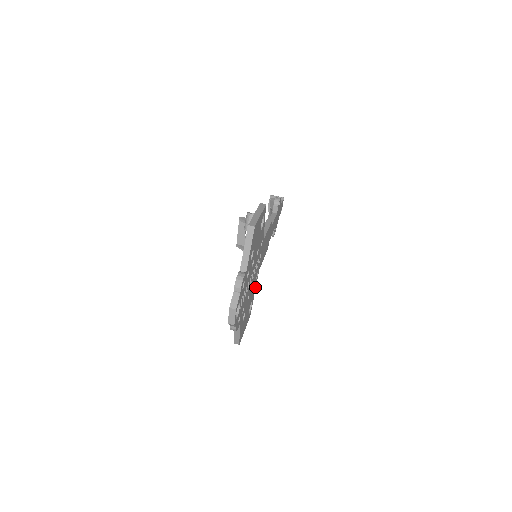
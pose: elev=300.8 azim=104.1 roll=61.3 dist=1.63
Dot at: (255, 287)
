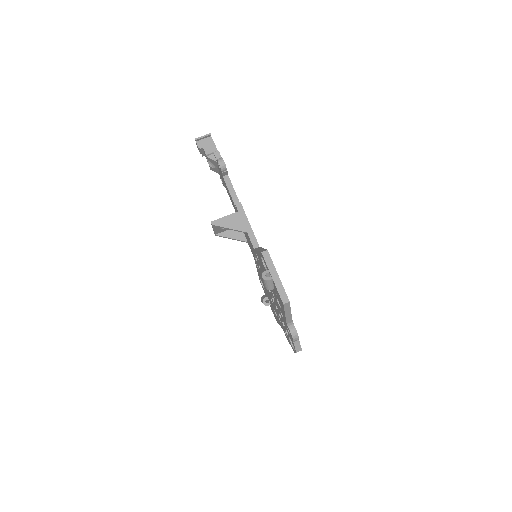
Dot at: occluded
